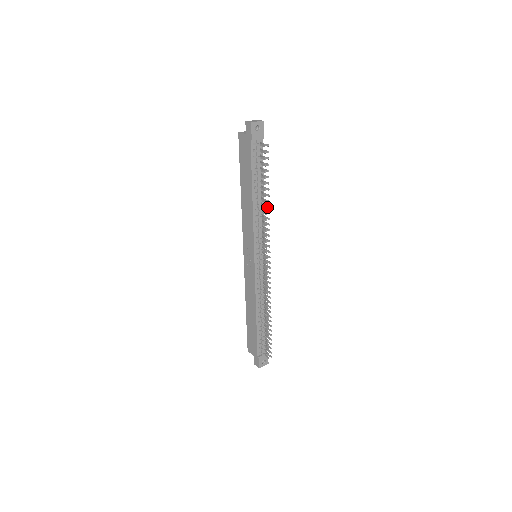
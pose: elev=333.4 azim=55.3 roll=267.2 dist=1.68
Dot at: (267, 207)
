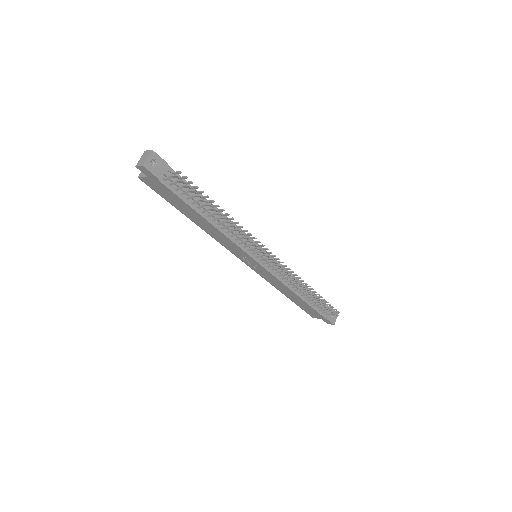
Dot at: occluded
